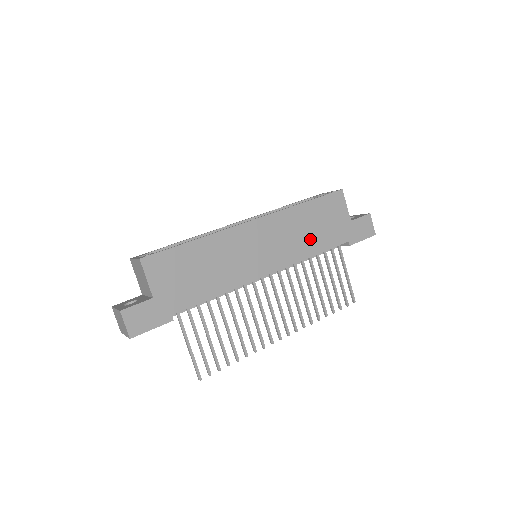
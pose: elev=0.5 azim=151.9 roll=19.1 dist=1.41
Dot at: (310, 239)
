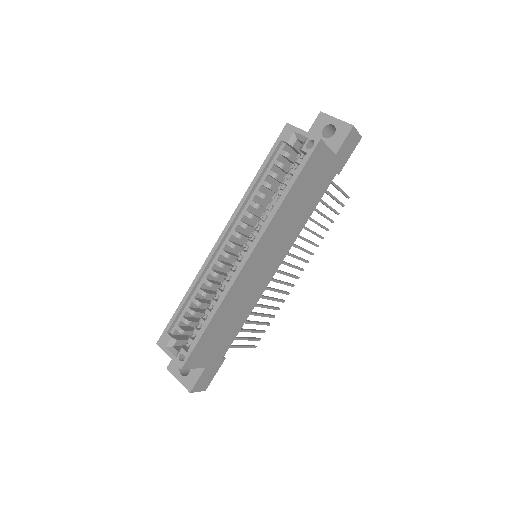
Dot at: (302, 212)
